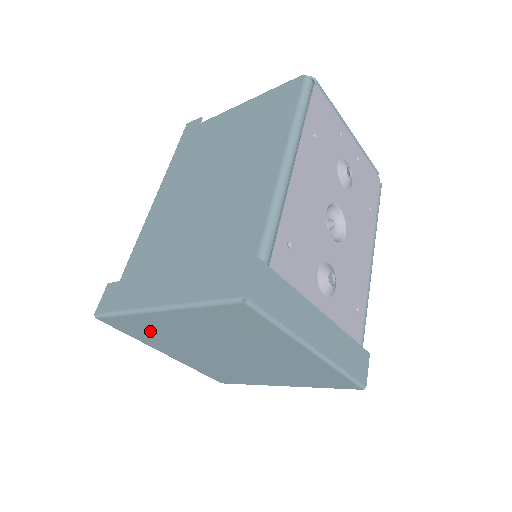
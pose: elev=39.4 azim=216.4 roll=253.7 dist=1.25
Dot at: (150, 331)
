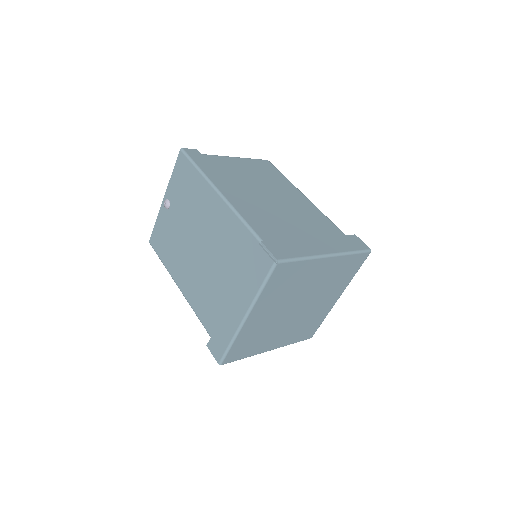
Dot at: (290, 281)
